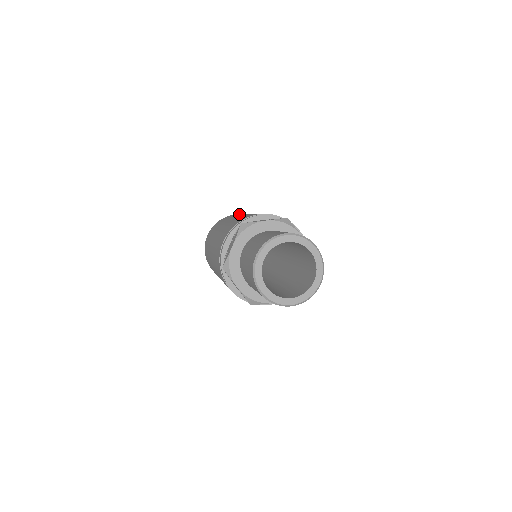
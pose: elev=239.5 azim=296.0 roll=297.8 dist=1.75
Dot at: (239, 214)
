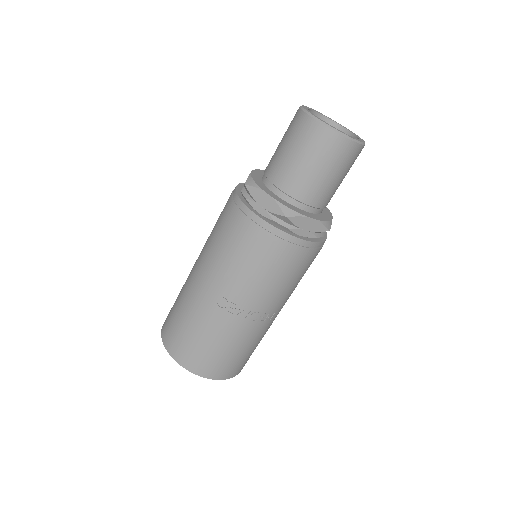
Dot at: occluded
